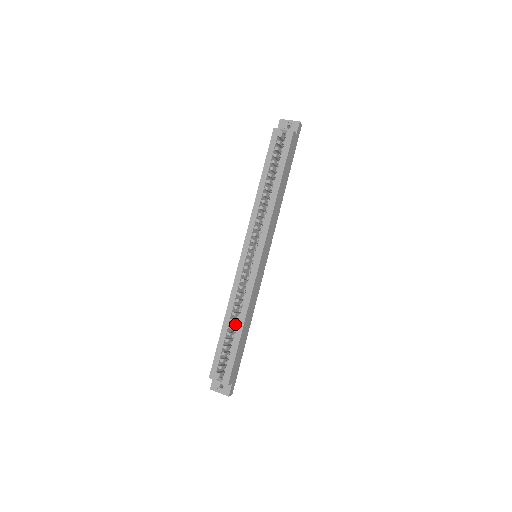
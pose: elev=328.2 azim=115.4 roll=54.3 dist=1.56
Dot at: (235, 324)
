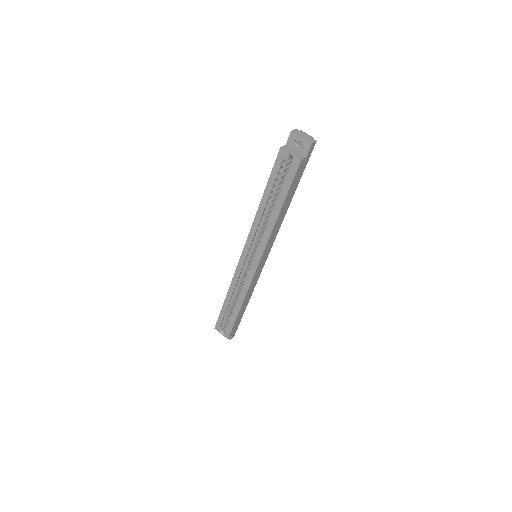
Dot at: occluded
